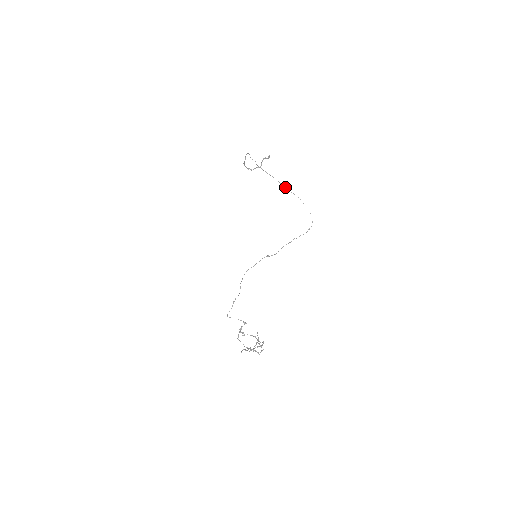
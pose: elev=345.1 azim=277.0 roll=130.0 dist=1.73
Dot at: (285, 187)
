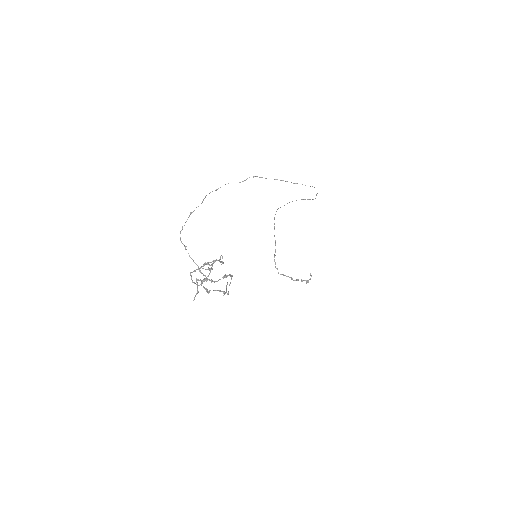
Dot at: occluded
